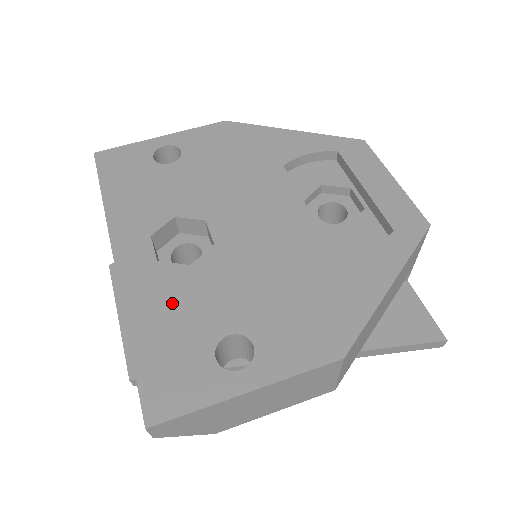
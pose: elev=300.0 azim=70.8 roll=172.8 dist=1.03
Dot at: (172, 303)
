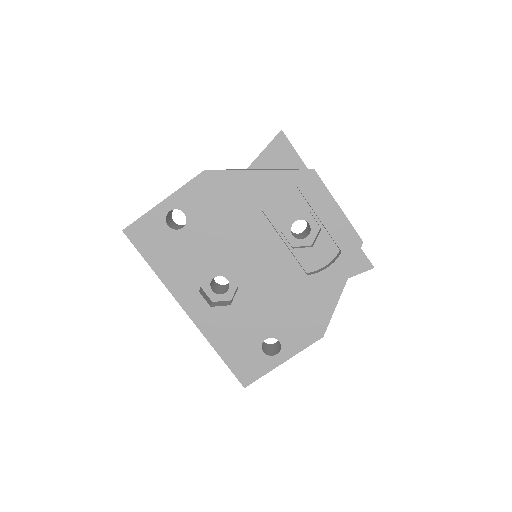
Dot at: (230, 330)
